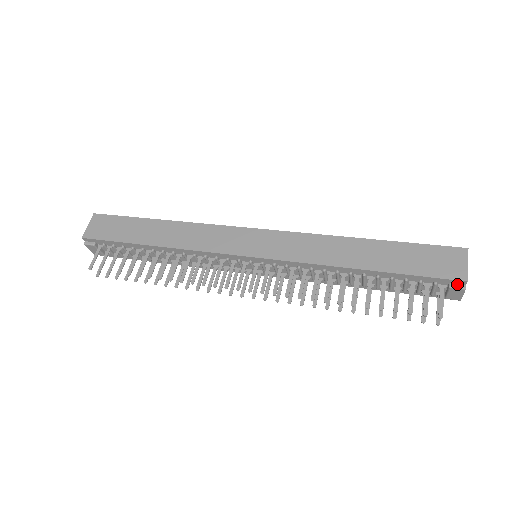
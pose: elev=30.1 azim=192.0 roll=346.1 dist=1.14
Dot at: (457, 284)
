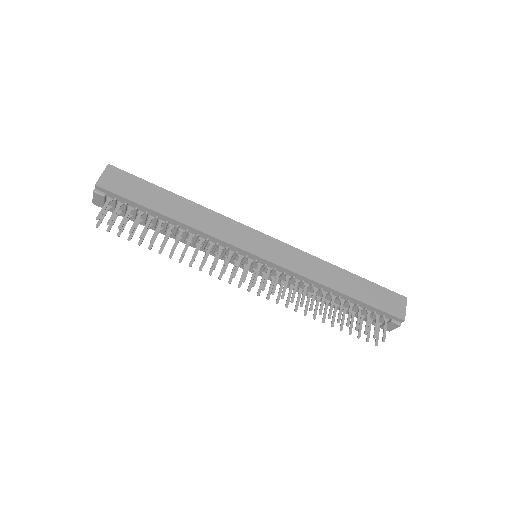
Dot at: (397, 321)
